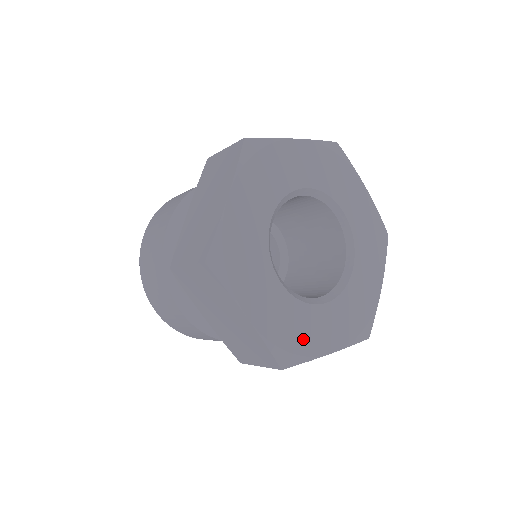
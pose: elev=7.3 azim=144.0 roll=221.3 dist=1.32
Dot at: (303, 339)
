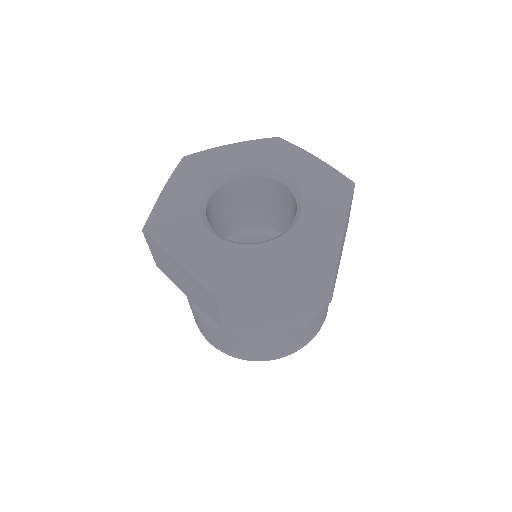
Dot at: (237, 271)
